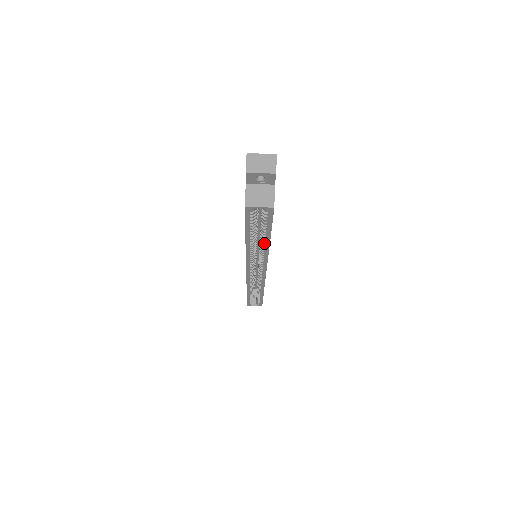
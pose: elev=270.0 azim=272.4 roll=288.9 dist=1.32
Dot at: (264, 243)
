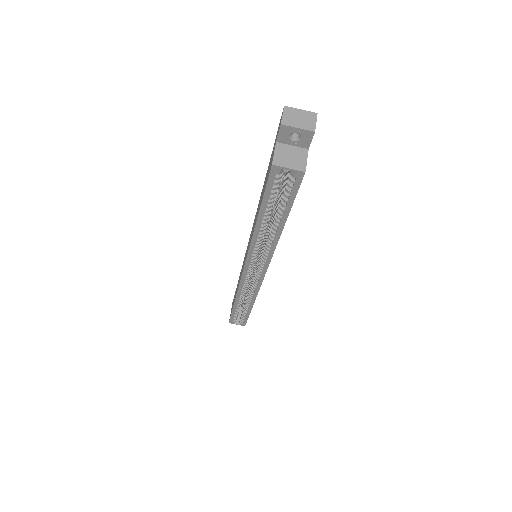
Dot at: (276, 228)
